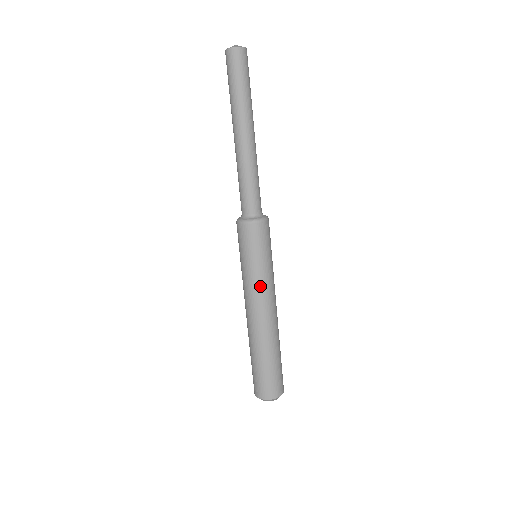
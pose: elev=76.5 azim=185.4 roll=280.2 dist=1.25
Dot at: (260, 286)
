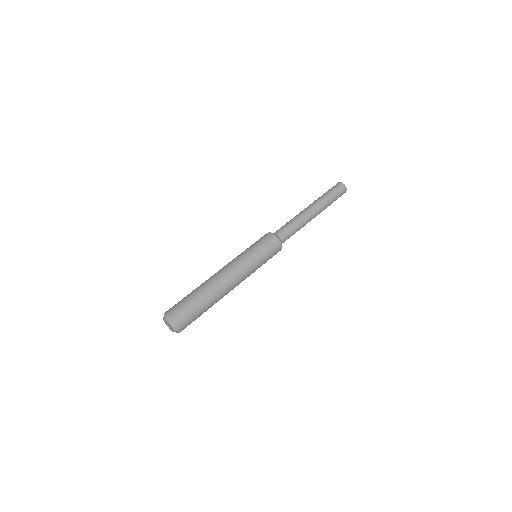
Dot at: (238, 258)
